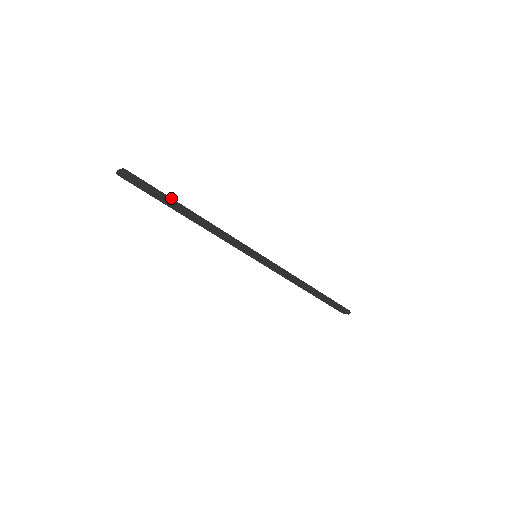
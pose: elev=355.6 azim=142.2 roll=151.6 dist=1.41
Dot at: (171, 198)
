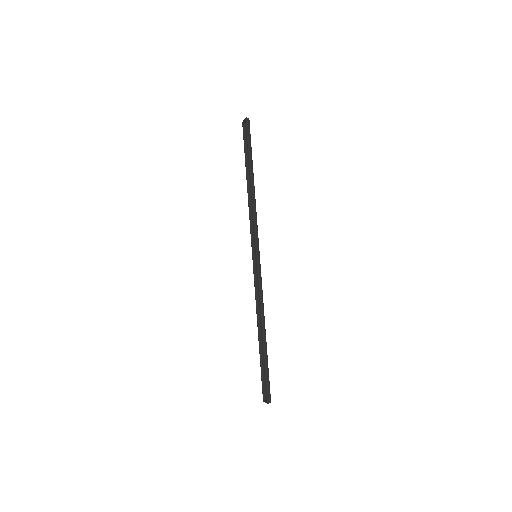
Dot at: occluded
